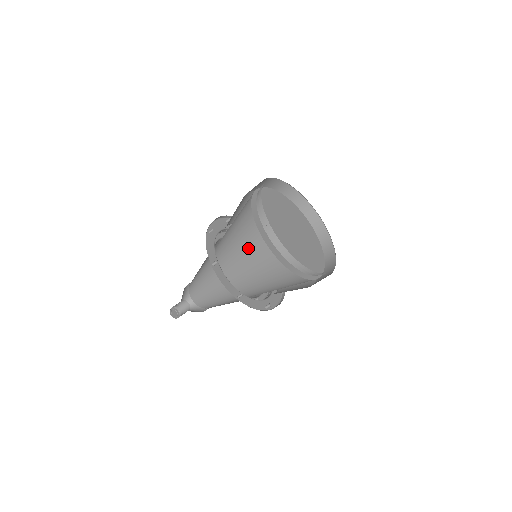
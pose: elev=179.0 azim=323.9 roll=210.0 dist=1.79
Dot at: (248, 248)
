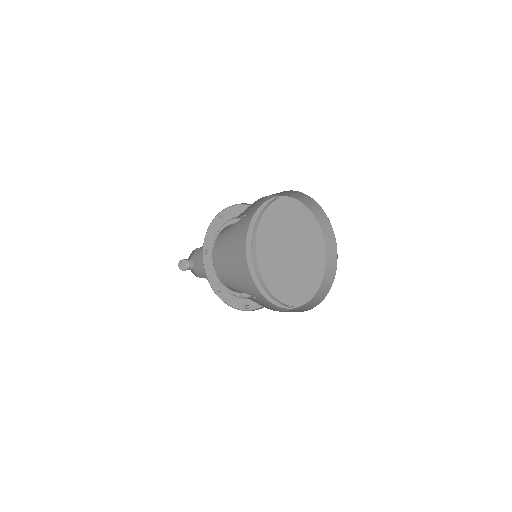
Dot at: (235, 255)
